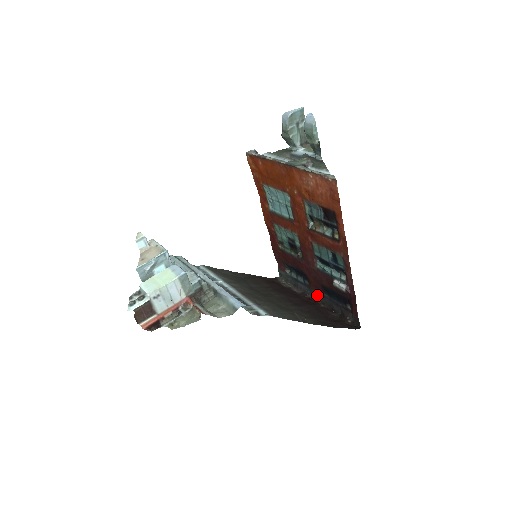
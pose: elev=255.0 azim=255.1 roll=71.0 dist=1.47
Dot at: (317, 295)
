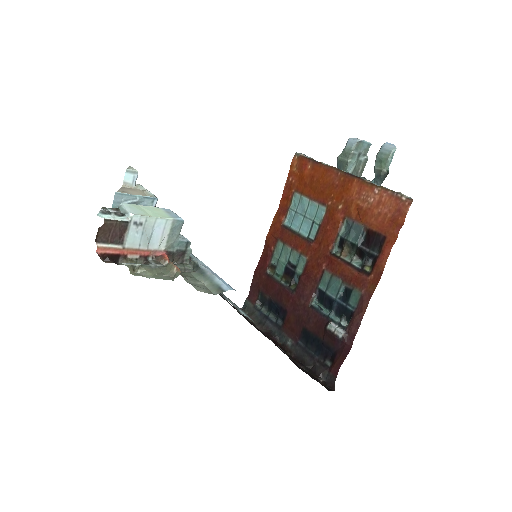
Dot at: (287, 340)
